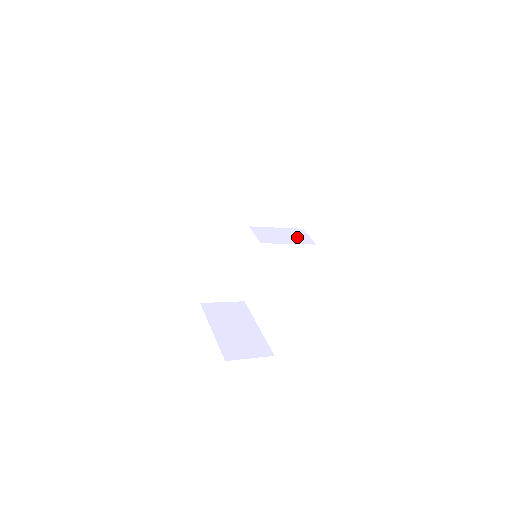
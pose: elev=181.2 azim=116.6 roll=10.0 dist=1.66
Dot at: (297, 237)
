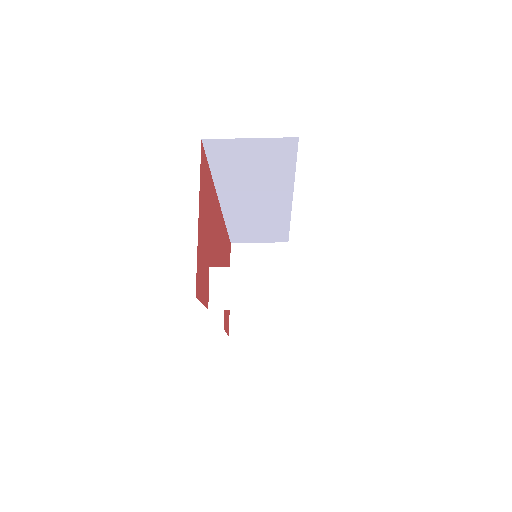
Dot at: (275, 291)
